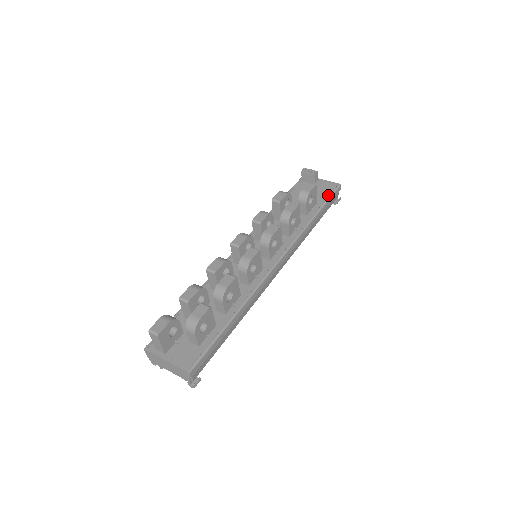
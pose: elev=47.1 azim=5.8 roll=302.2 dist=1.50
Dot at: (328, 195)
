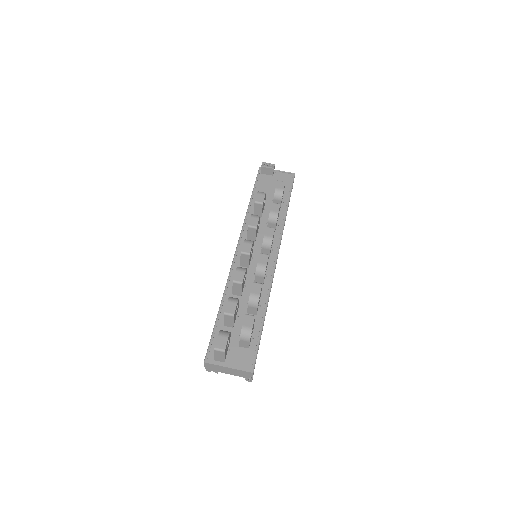
Dot at: (289, 186)
